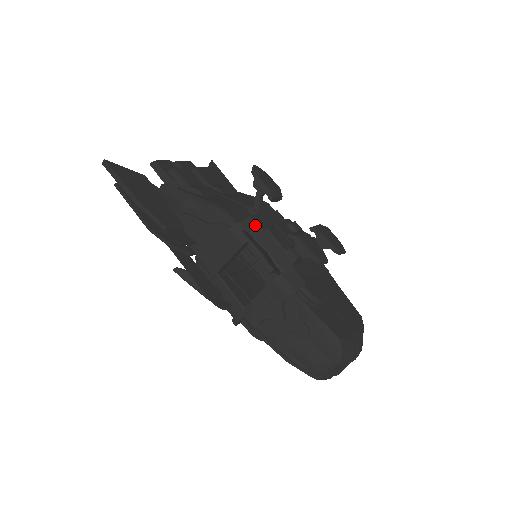
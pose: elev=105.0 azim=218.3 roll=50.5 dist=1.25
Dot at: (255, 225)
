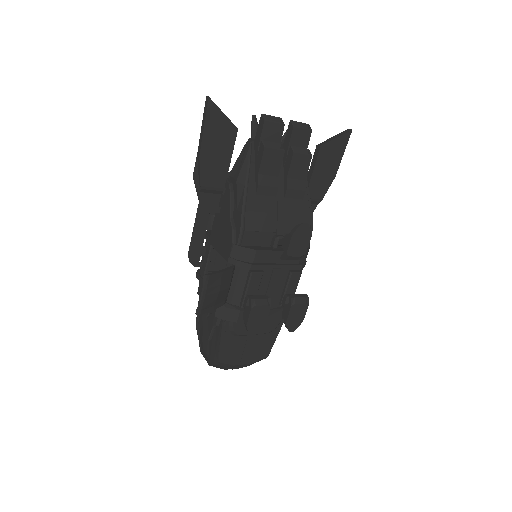
Dot at: (252, 259)
